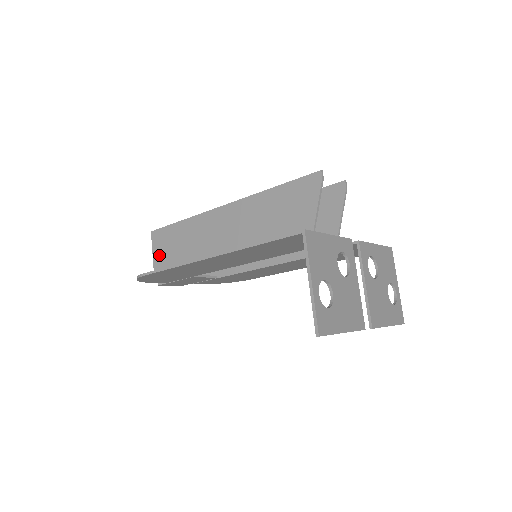
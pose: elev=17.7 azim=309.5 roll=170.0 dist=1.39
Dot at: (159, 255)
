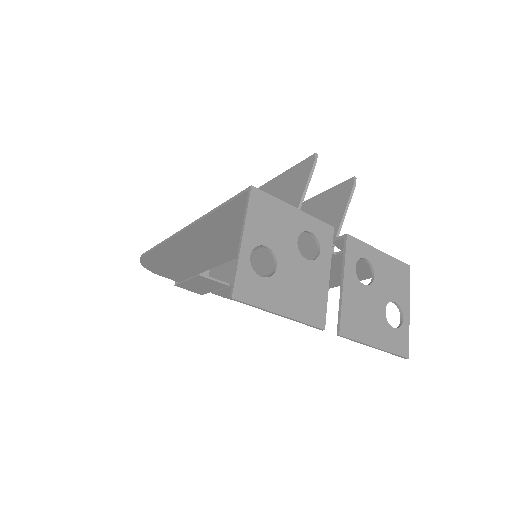
Dot at: occluded
